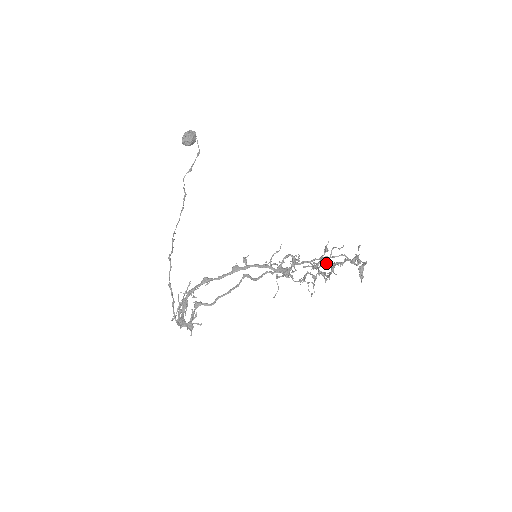
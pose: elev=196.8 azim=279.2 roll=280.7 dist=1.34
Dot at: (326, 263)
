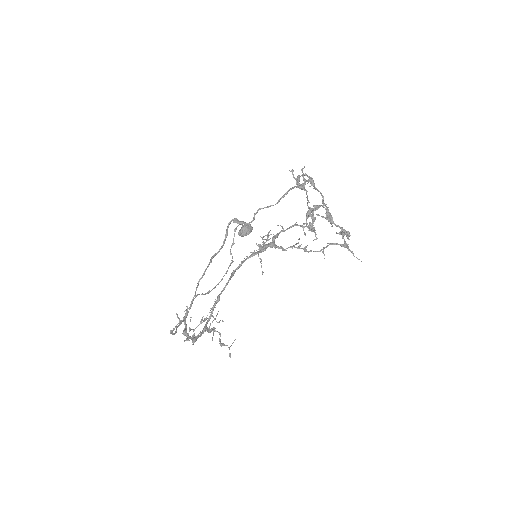
Dot at: (308, 214)
